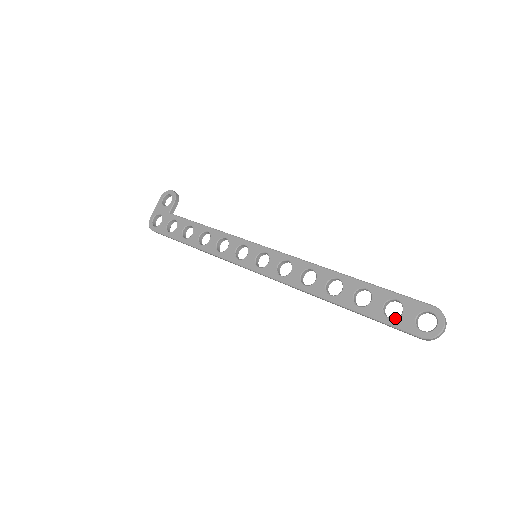
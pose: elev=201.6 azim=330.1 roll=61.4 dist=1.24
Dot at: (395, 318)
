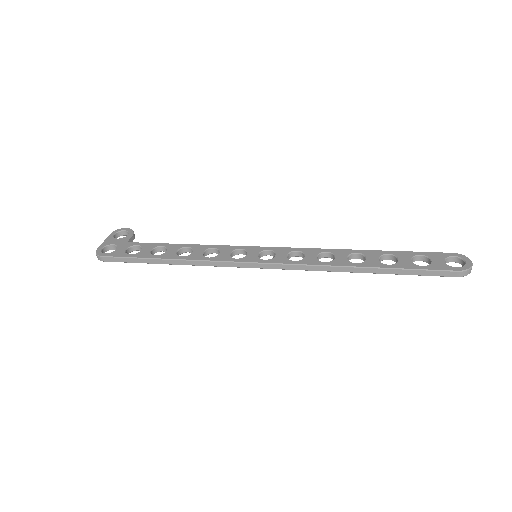
Dot at: (428, 265)
